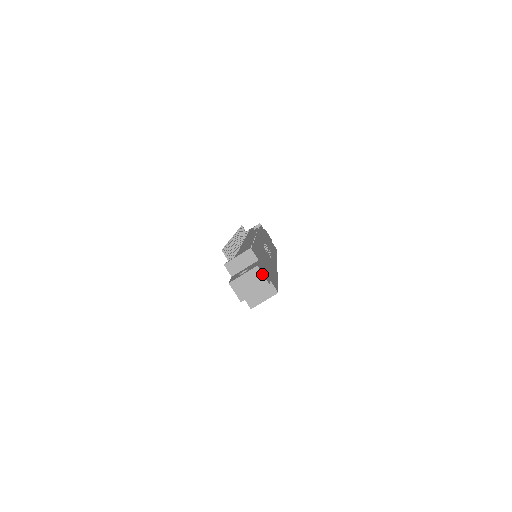
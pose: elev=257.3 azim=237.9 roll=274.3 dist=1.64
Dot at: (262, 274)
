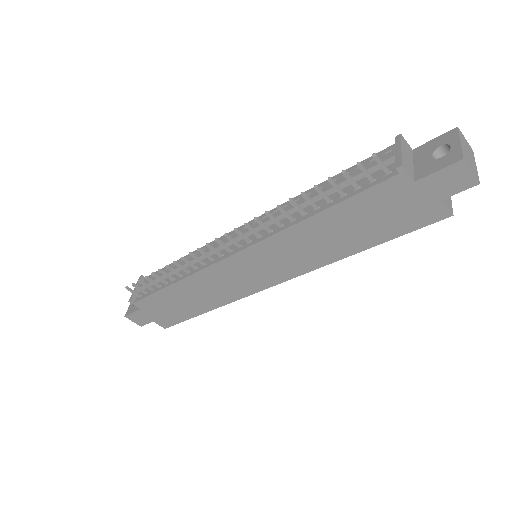
Dot at: (464, 138)
